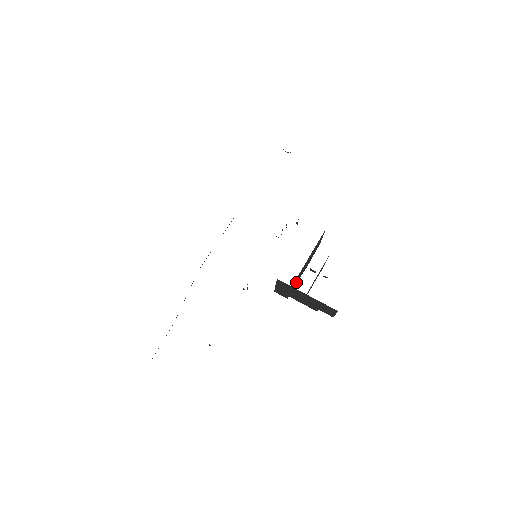
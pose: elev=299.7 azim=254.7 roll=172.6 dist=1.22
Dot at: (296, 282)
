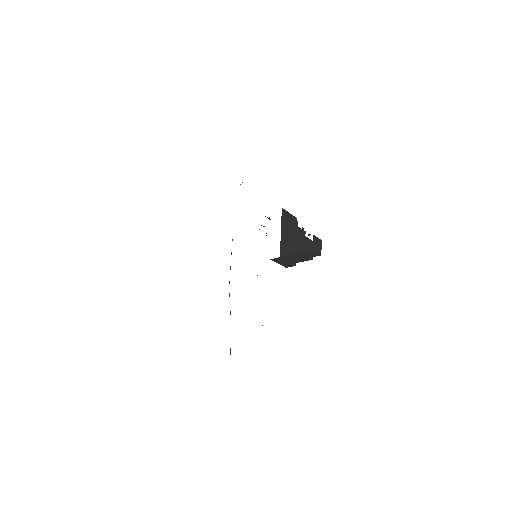
Dot at: occluded
